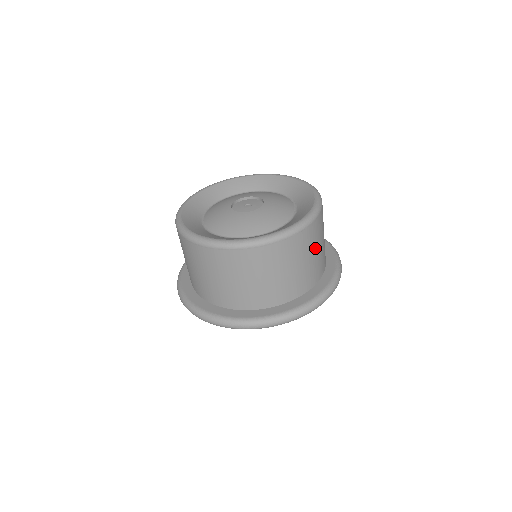
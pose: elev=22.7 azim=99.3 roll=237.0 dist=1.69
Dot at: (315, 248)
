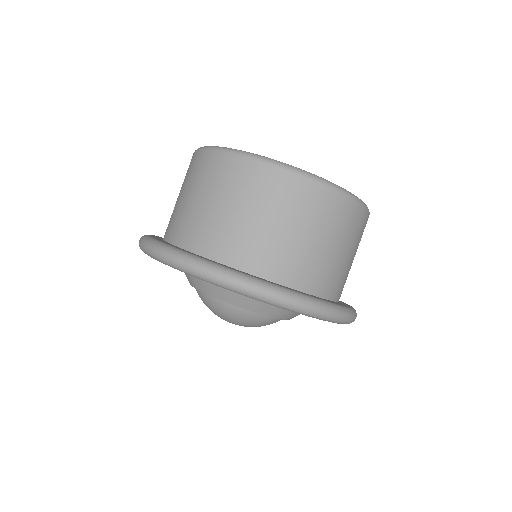
Dot at: occluded
